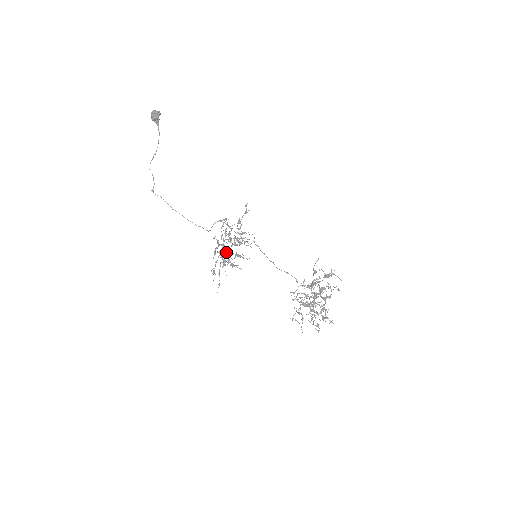
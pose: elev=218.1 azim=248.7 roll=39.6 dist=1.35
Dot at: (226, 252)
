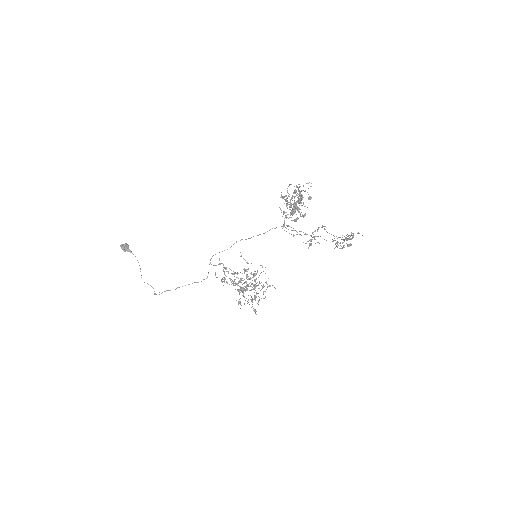
Dot at: (244, 288)
